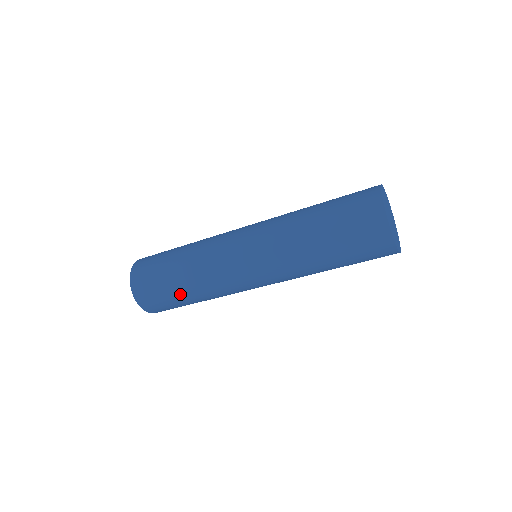
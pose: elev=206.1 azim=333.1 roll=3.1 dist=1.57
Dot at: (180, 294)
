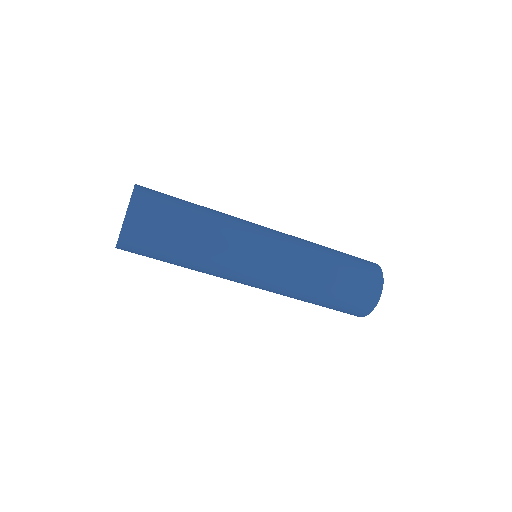
Dot at: (187, 225)
